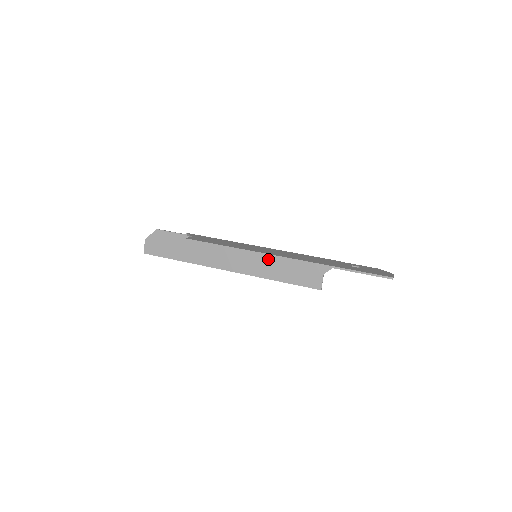
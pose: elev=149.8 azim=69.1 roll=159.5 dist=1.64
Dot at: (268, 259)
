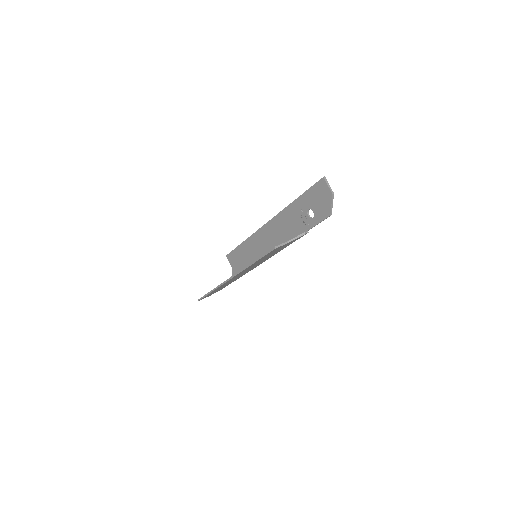
Dot at: occluded
